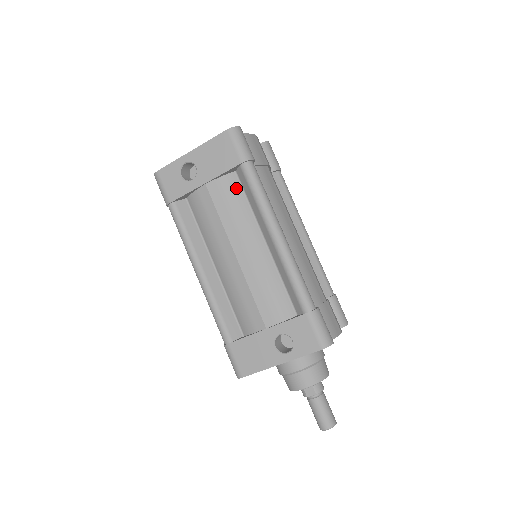
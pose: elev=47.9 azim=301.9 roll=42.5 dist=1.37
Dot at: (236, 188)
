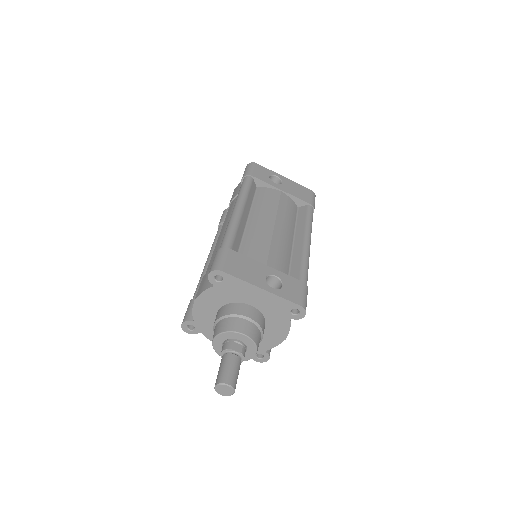
Dot at: (295, 210)
